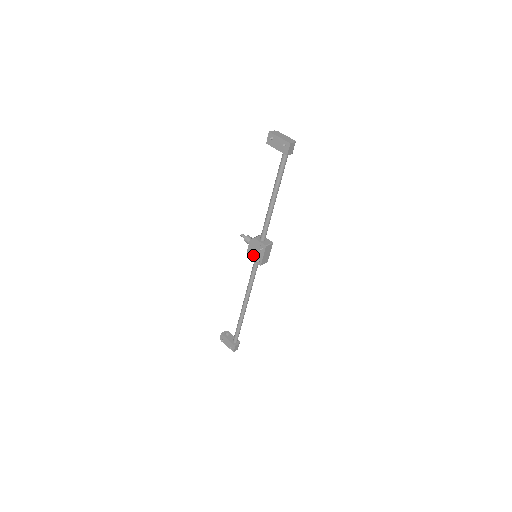
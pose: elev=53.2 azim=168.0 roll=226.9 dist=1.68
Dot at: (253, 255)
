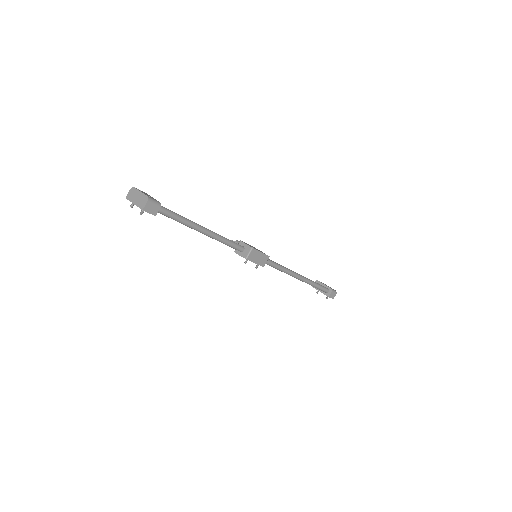
Dot at: occluded
